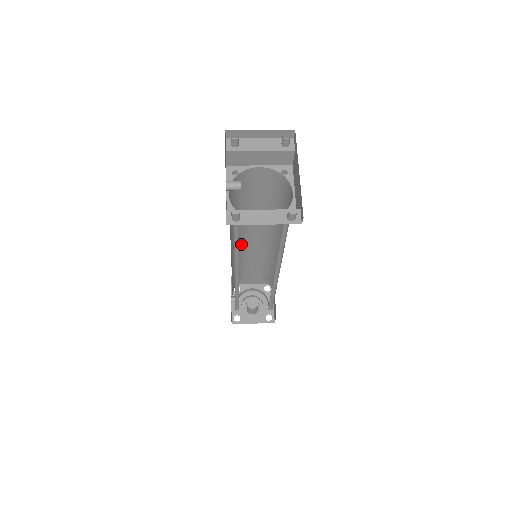
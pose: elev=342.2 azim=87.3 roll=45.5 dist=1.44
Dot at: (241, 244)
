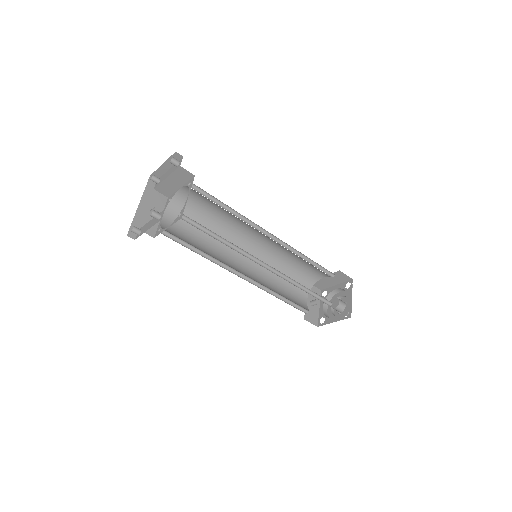
Dot at: (259, 250)
